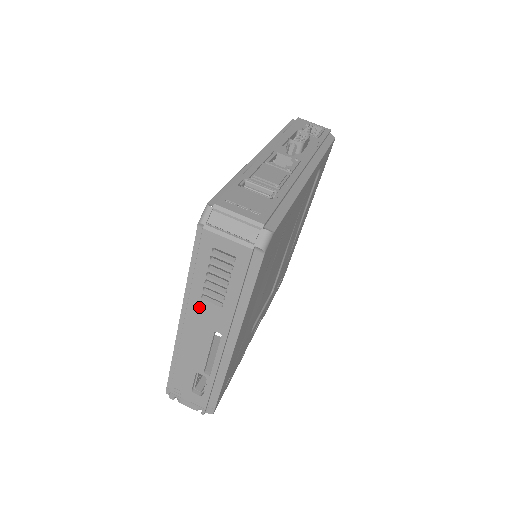
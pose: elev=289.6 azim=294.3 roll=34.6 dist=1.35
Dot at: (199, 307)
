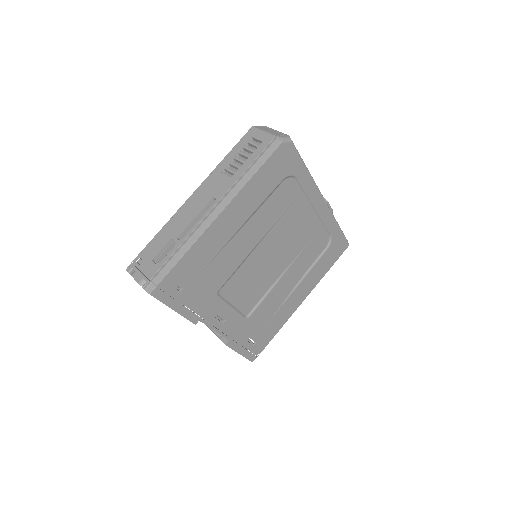
Dot at: (215, 179)
